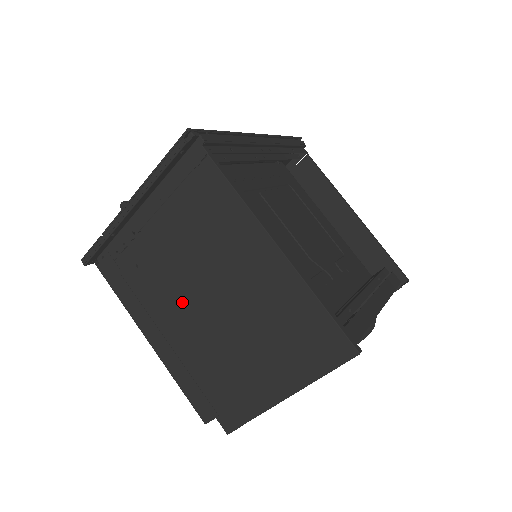
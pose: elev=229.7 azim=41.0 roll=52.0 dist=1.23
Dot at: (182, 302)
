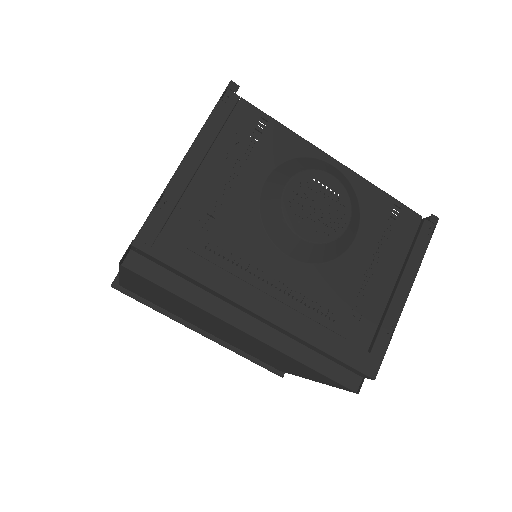
Dot at: occluded
